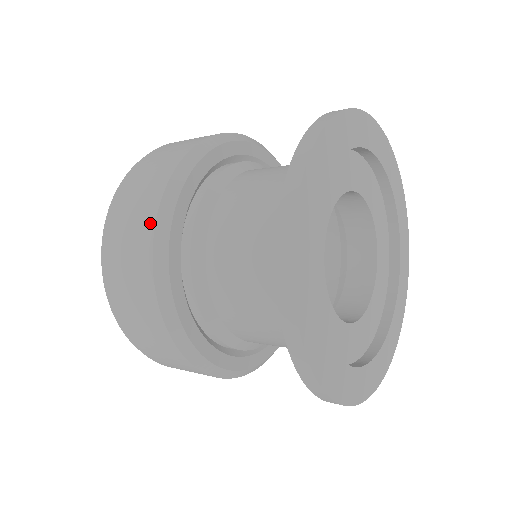
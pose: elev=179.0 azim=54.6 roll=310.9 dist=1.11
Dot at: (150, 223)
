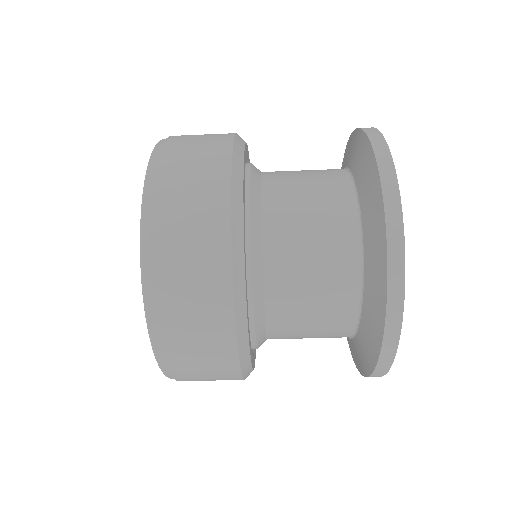
Dot at: (227, 140)
